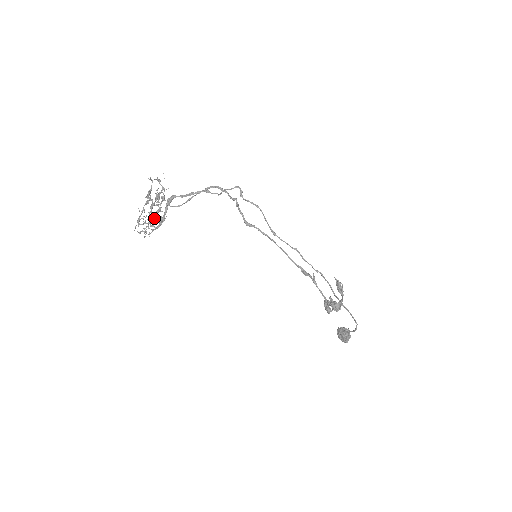
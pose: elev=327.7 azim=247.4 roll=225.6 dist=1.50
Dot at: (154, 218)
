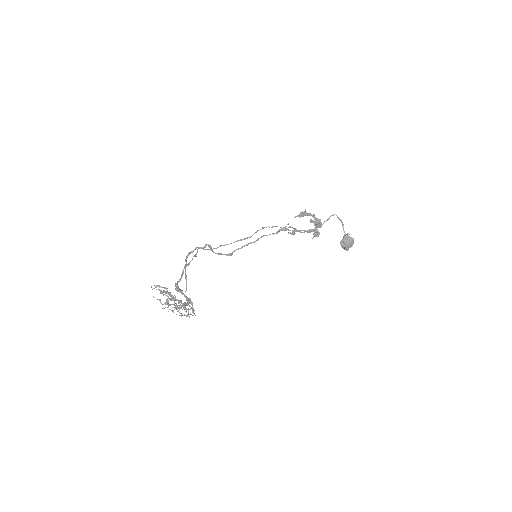
Dot at: occluded
